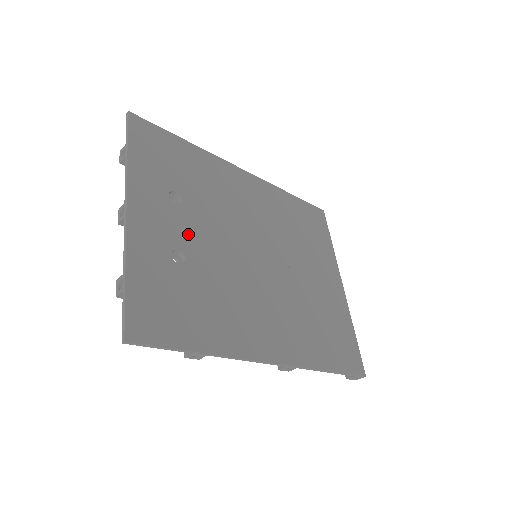
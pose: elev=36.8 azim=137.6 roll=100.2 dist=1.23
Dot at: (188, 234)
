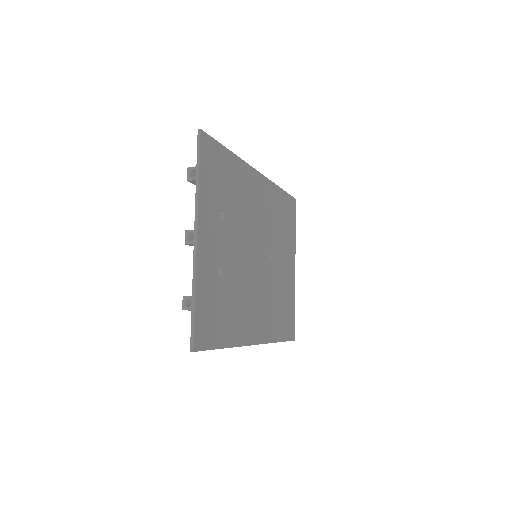
Dot at: (226, 249)
